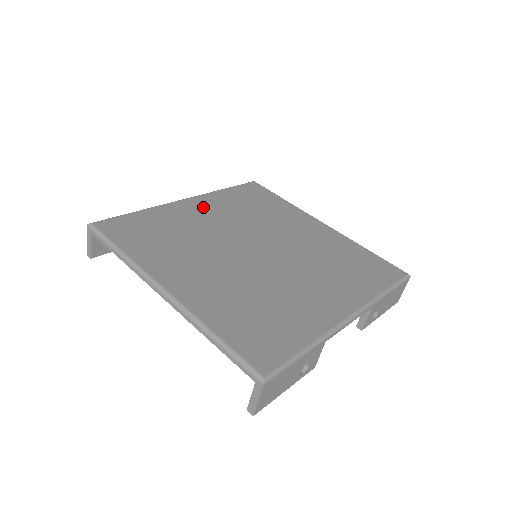
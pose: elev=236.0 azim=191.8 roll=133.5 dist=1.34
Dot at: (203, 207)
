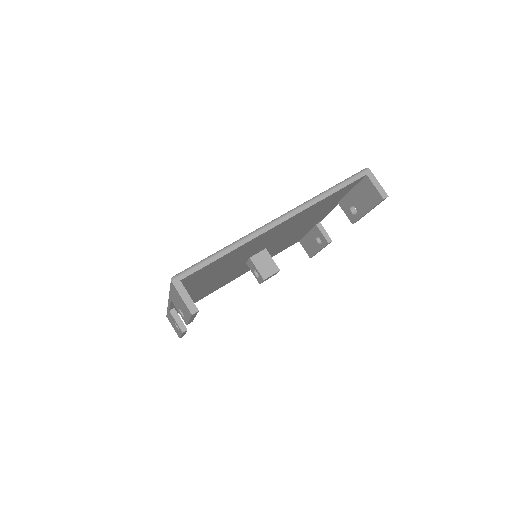
Dot at: occluded
